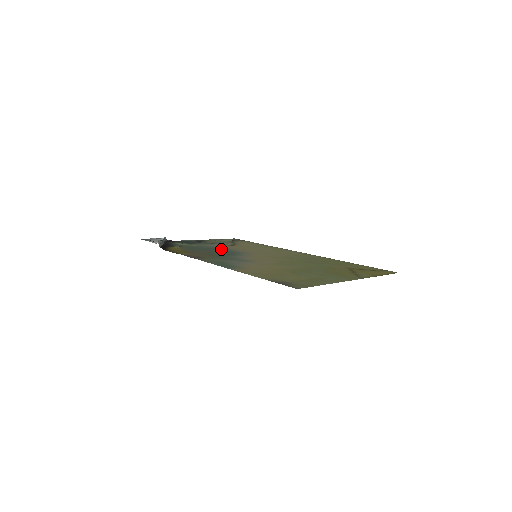
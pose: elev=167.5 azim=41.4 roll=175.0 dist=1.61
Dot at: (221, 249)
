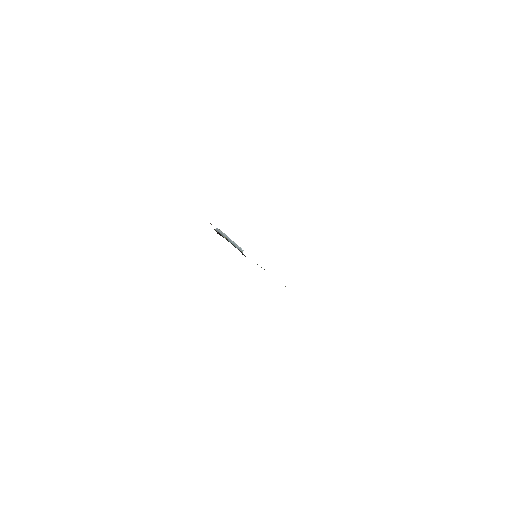
Dot at: occluded
